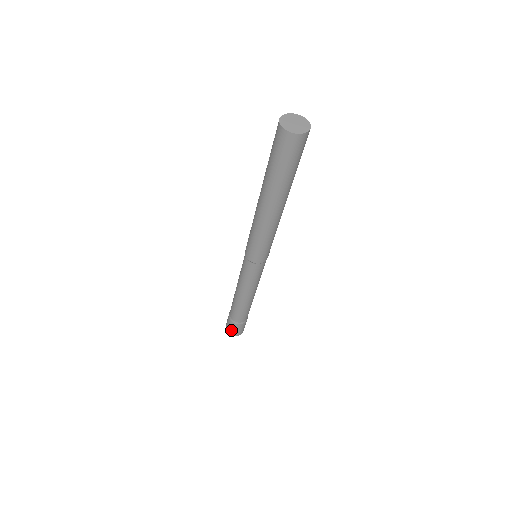
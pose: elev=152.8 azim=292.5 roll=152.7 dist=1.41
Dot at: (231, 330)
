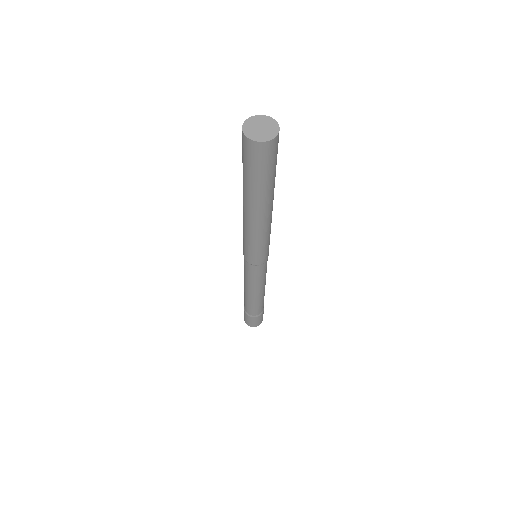
Dot at: (245, 319)
